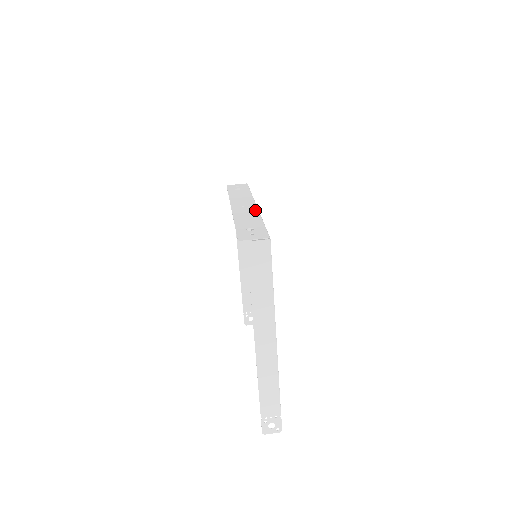
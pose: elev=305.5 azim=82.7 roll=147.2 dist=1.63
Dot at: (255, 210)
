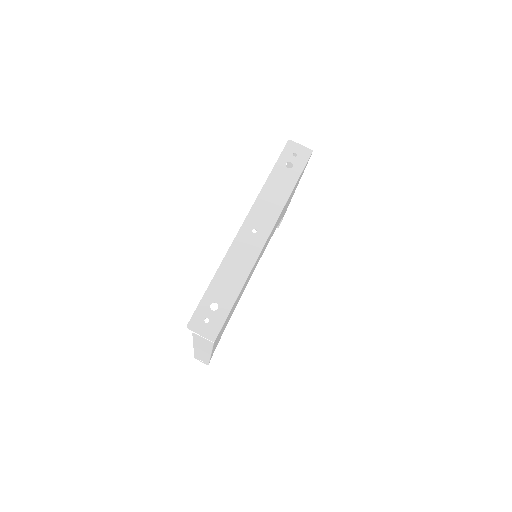
Dot at: (255, 255)
